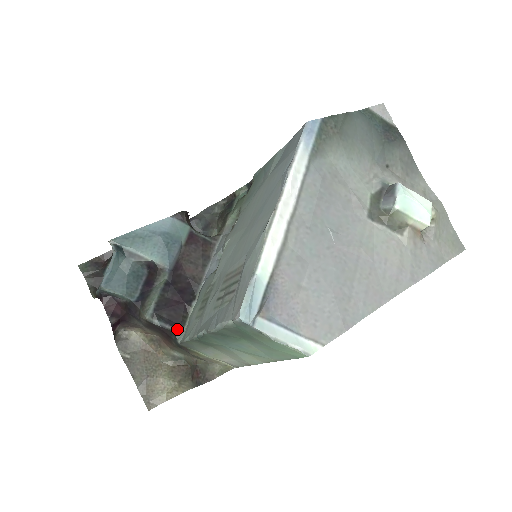
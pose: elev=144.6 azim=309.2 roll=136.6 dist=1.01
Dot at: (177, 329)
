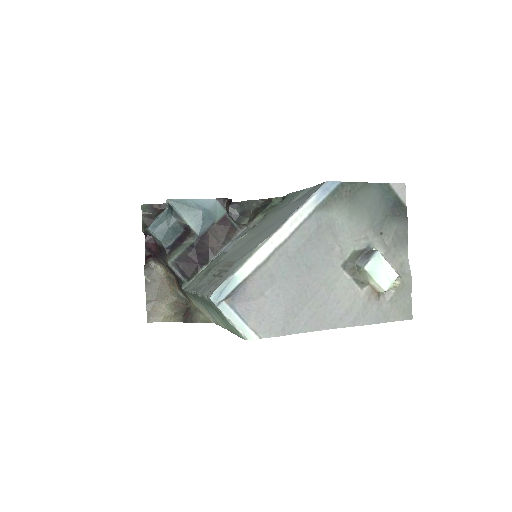
Dot at: (185, 279)
